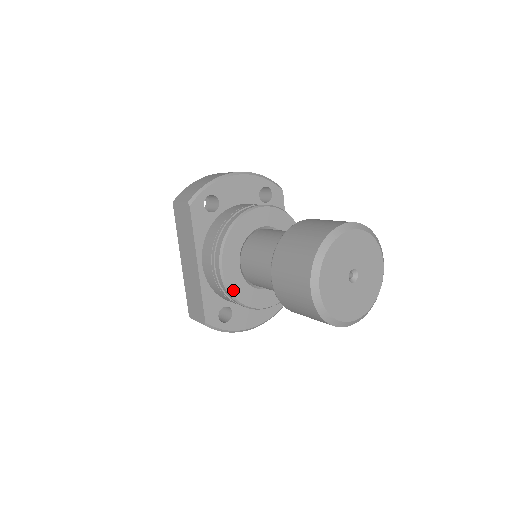
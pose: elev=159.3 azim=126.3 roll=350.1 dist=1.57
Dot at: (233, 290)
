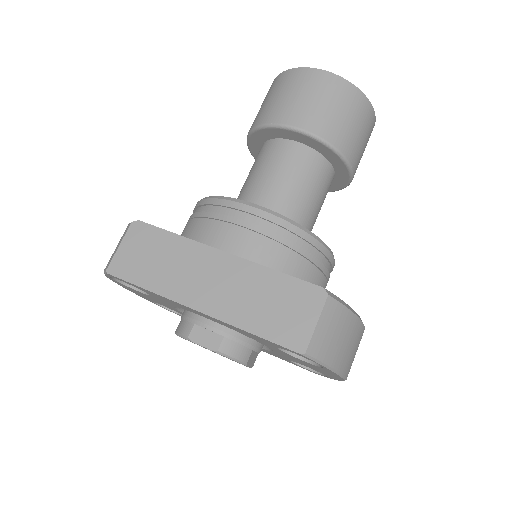
Dot at: (288, 221)
